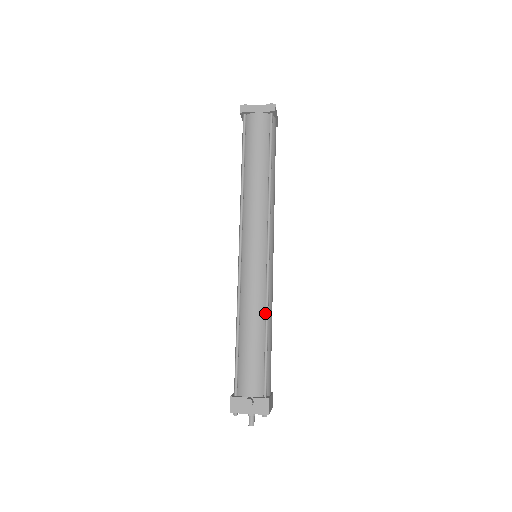
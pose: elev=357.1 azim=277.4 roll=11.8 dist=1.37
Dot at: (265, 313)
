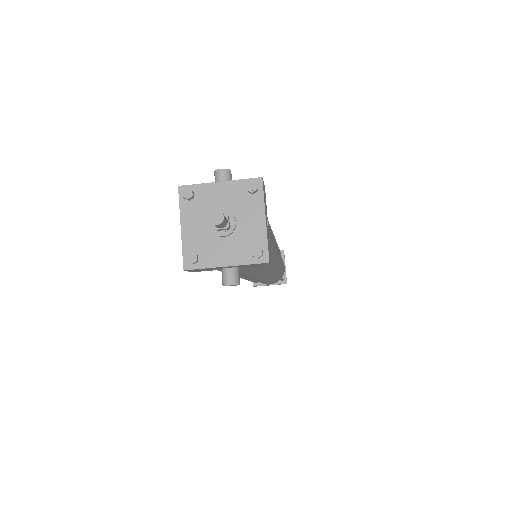
Dot at: occluded
